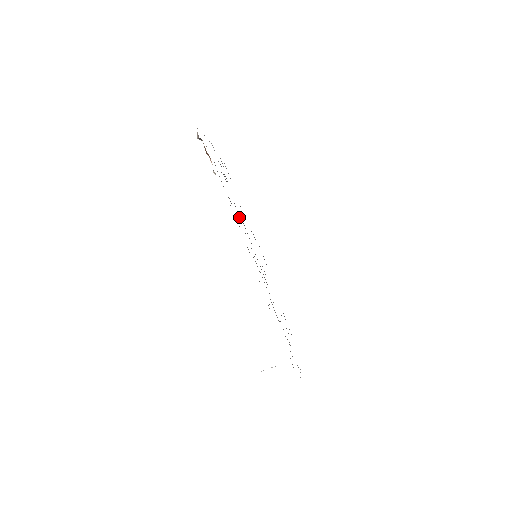
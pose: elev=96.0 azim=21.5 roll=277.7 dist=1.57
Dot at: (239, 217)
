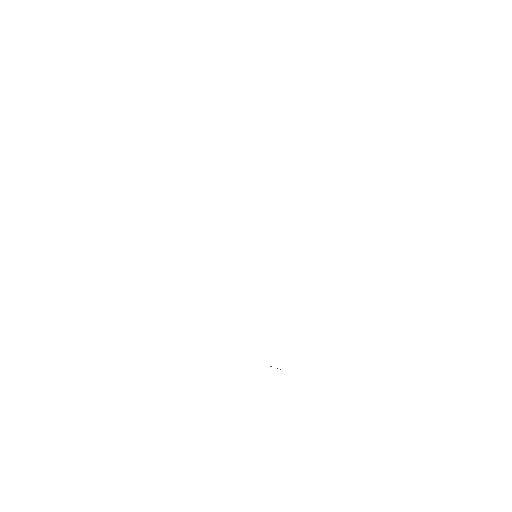
Dot at: occluded
